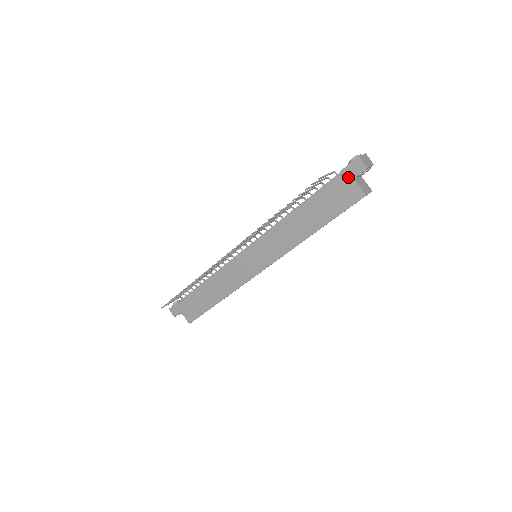
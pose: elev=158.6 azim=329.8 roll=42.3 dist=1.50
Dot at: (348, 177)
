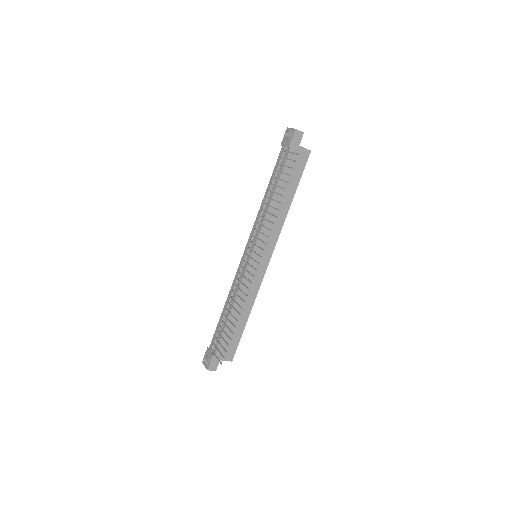
Dot at: (295, 147)
